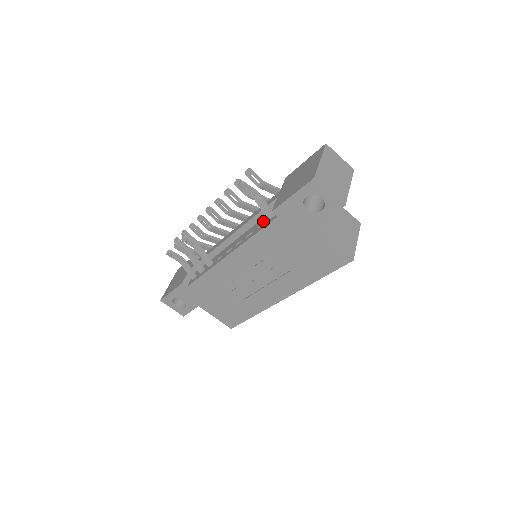
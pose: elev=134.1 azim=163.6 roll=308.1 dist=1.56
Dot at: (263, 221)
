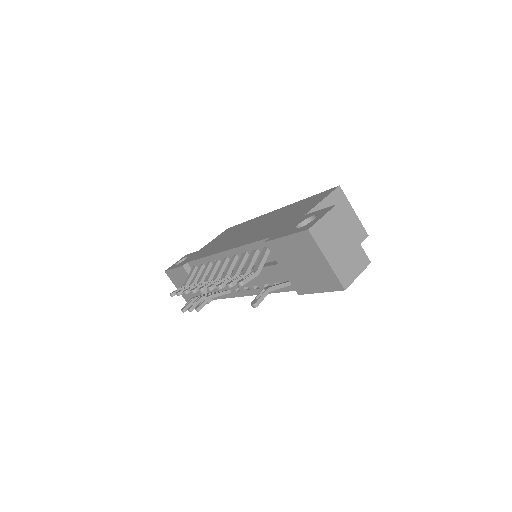
Dot at: (276, 280)
